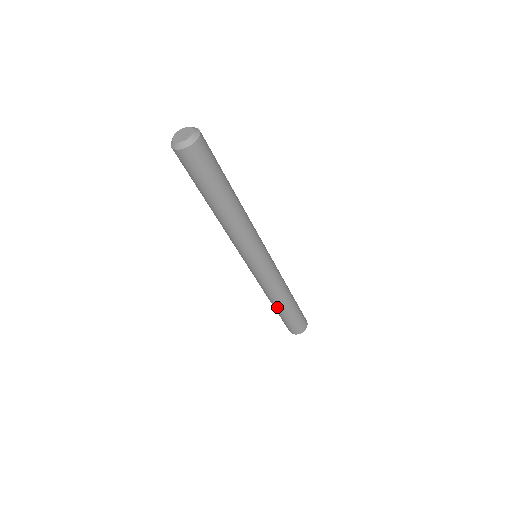
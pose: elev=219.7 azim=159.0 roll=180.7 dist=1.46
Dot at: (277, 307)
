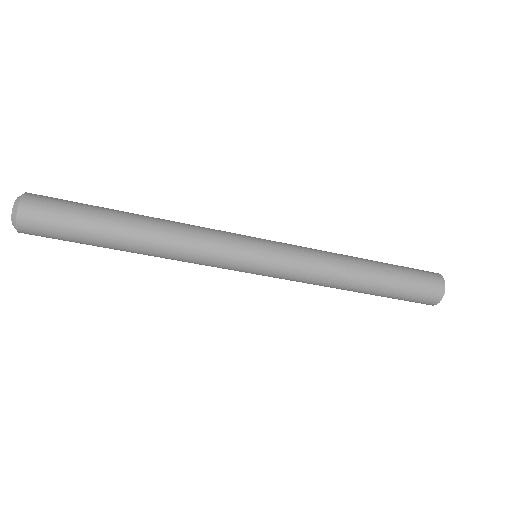
Dot at: (360, 290)
